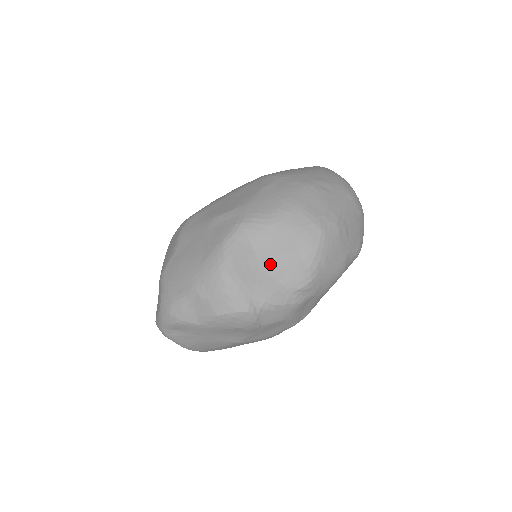
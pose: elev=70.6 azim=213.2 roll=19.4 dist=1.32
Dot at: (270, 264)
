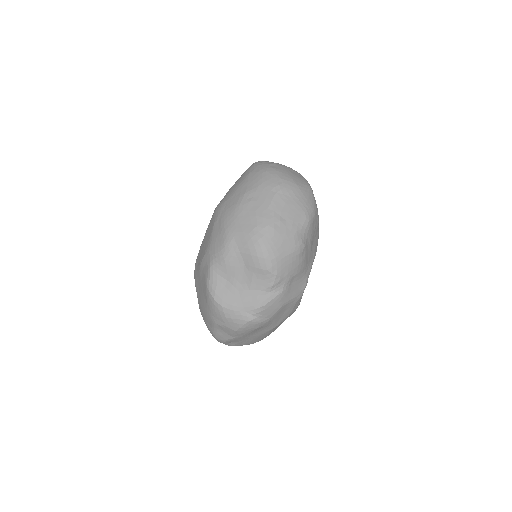
Dot at: (243, 283)
